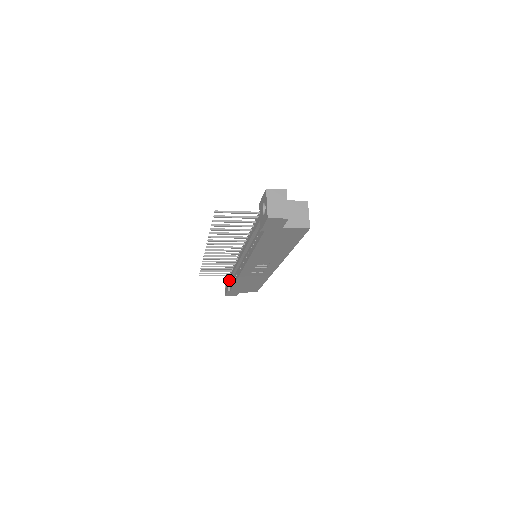
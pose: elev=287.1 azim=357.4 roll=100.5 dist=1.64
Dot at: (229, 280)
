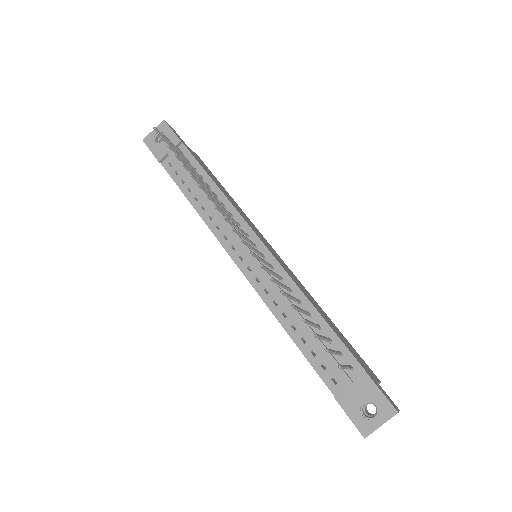
Dot at: (178, 166)
